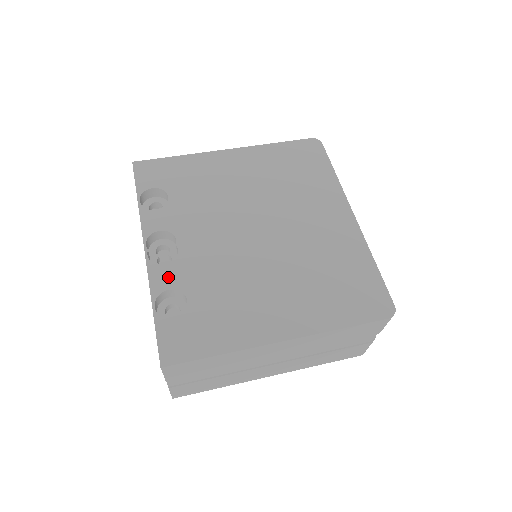
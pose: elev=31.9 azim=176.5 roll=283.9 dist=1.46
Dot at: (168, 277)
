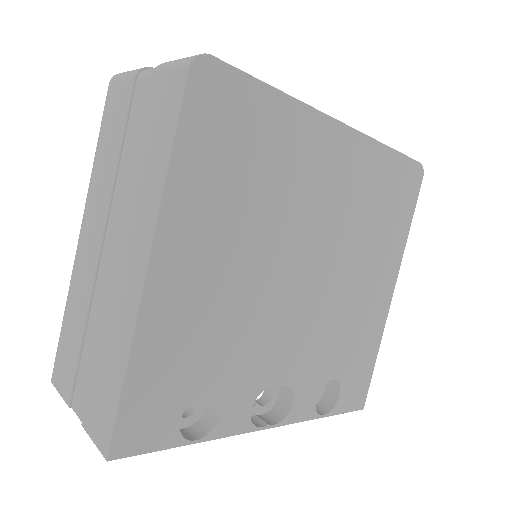
Dot at: (305, 400)
